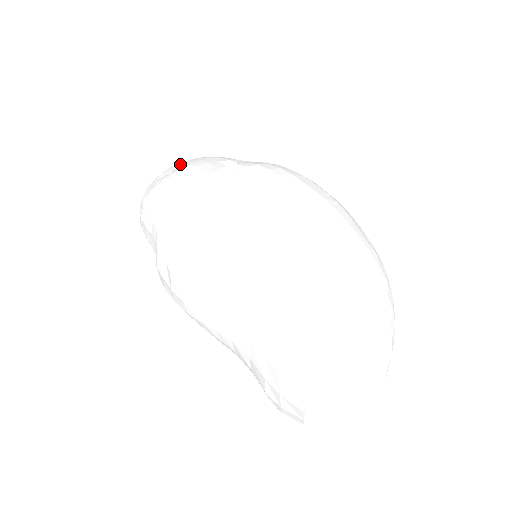
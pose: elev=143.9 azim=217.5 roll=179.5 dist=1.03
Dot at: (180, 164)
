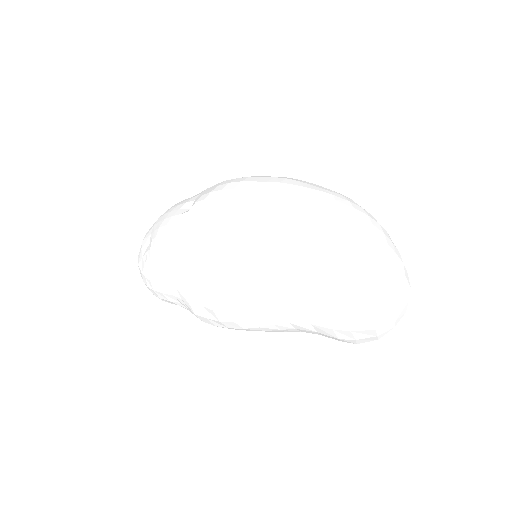
Dot at: (150, 231)
